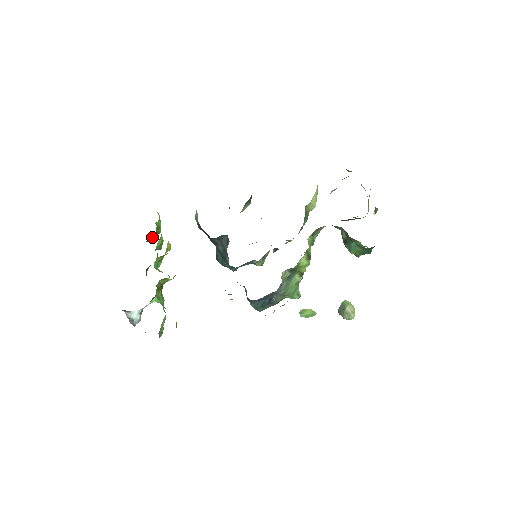
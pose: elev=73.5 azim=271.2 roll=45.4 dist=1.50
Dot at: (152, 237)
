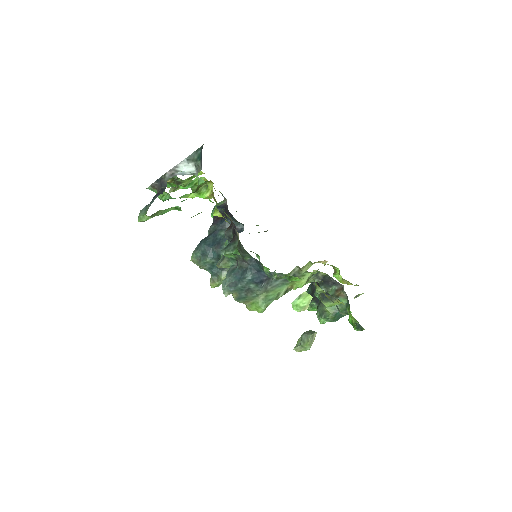
Dot at: (170, 181)
